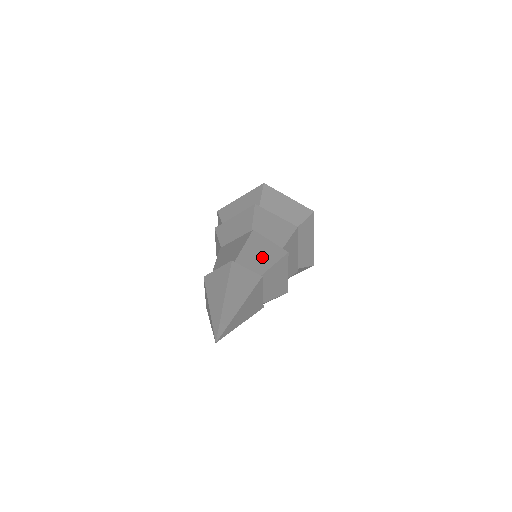
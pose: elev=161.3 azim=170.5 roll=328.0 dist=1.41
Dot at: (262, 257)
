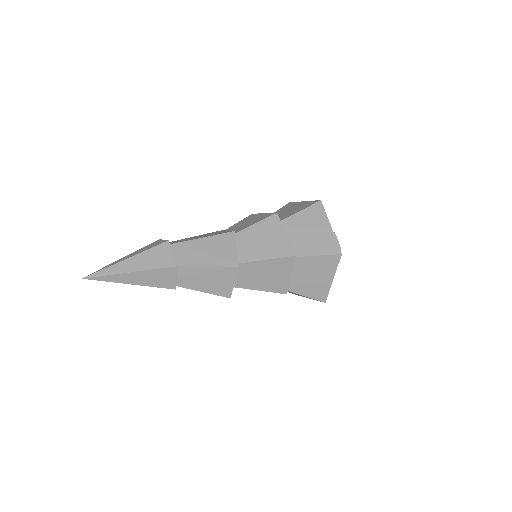
Dot at: (206, 254)
